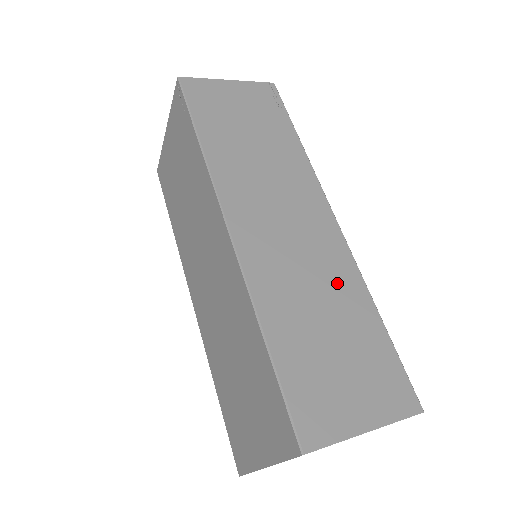
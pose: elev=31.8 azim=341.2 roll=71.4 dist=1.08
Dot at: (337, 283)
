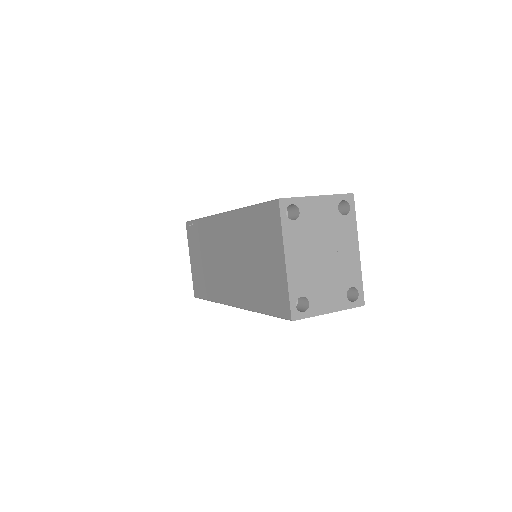
Dot at: occluded
